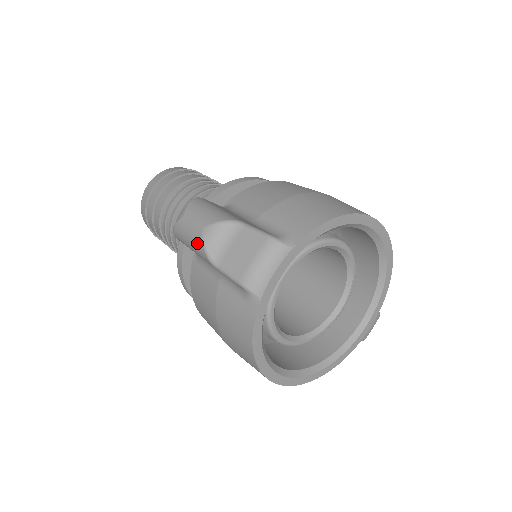
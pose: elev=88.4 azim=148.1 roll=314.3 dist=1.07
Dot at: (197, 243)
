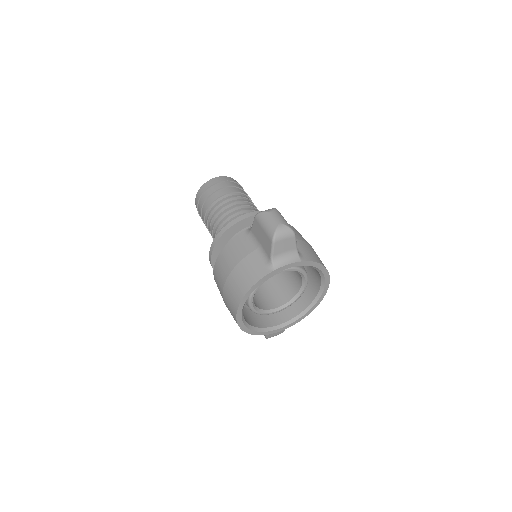
Dot at: (272, 227)
